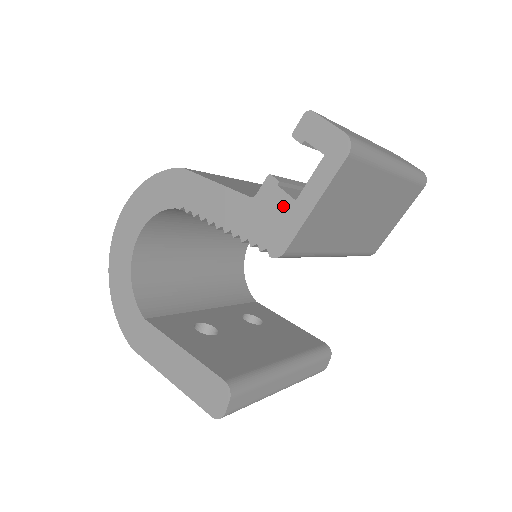
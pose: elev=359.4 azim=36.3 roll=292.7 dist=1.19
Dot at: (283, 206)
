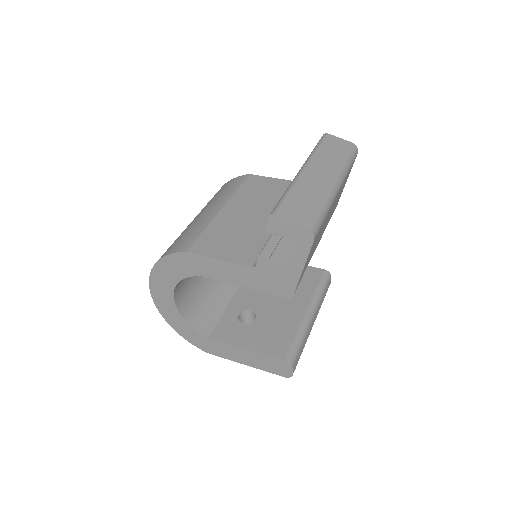
Dot at: (280, 271)
